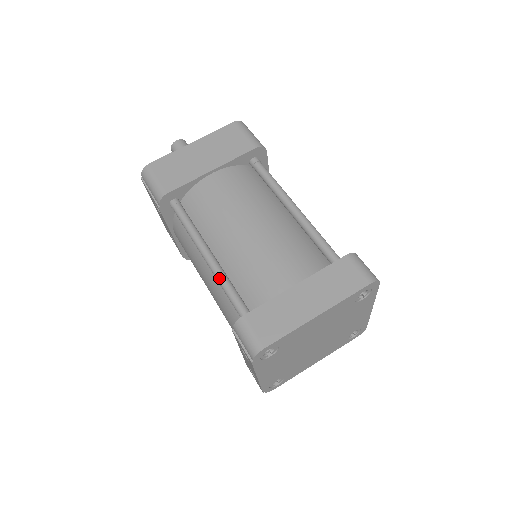
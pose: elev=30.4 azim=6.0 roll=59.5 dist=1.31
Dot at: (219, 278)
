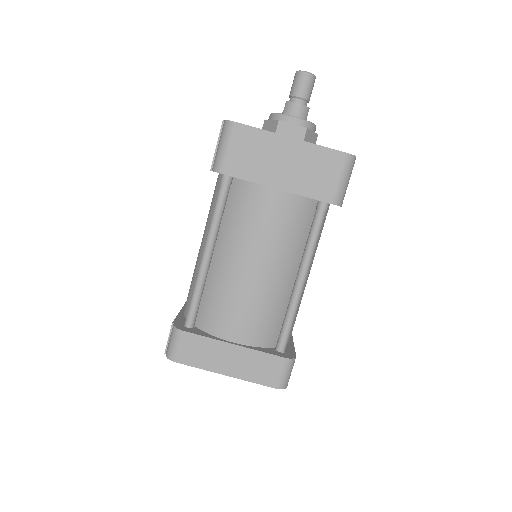
Dot at: (197, 280)
